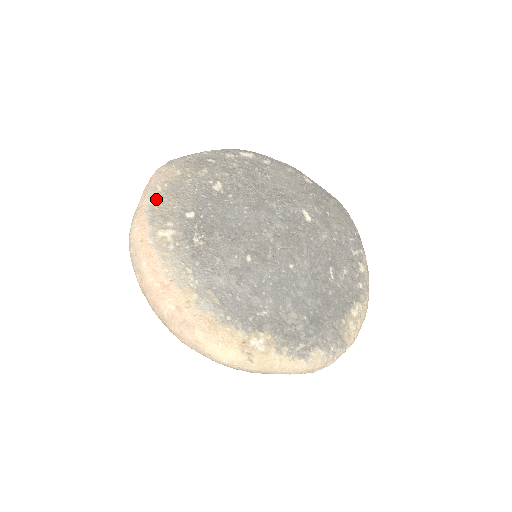
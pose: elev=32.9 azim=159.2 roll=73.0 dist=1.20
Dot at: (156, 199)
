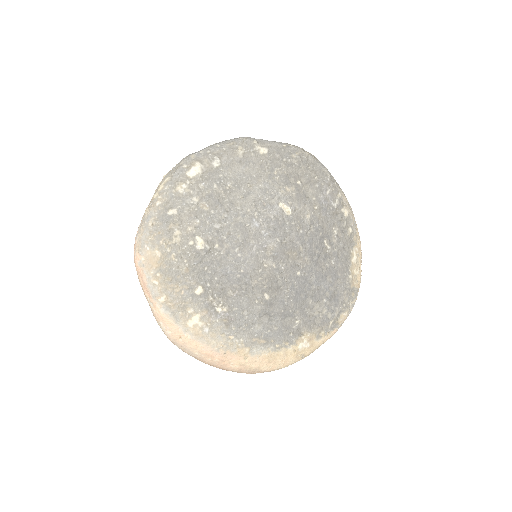
Dot at: (162, 296)
